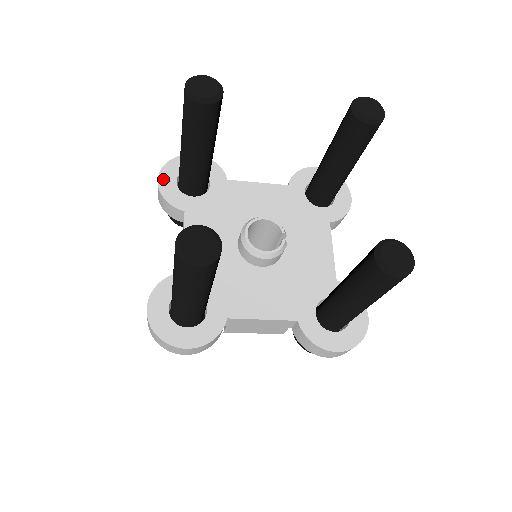
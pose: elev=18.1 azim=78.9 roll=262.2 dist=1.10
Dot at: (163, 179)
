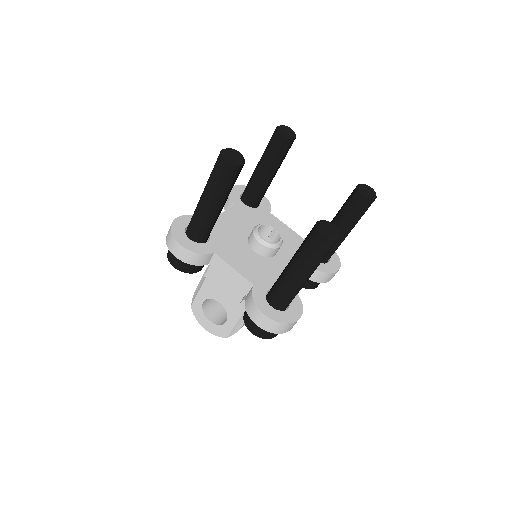
Dot at: (182, 243)
